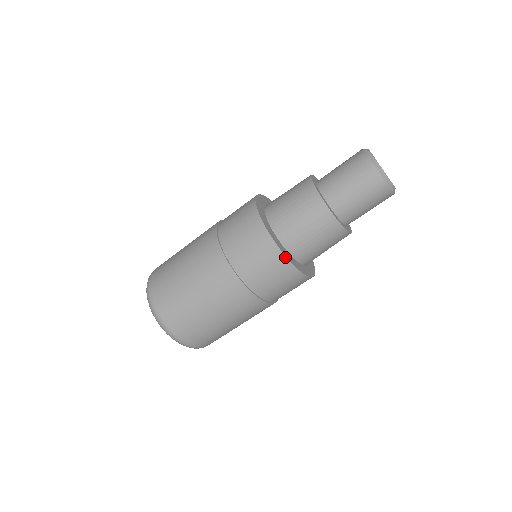
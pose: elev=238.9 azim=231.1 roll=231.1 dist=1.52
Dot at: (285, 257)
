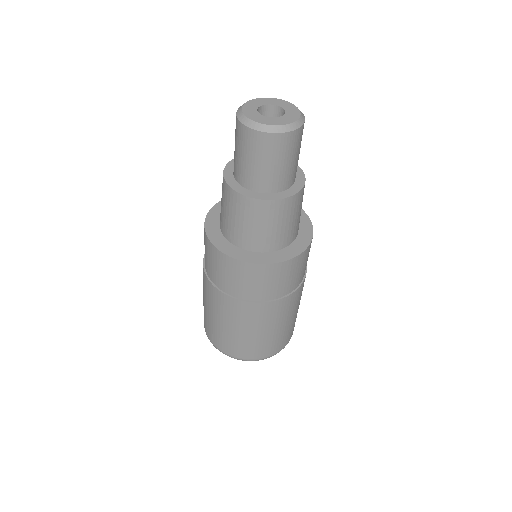
Dot at: (295, 258)
